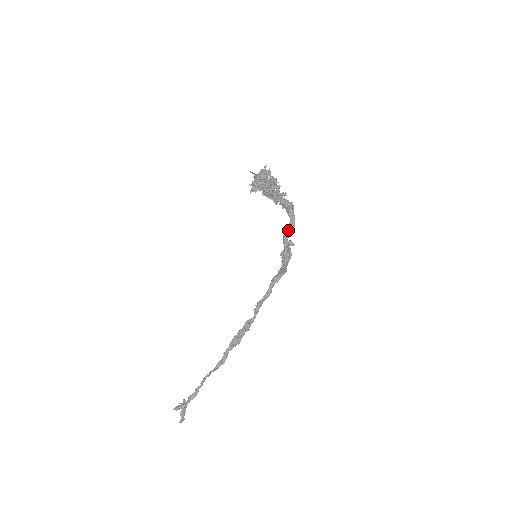
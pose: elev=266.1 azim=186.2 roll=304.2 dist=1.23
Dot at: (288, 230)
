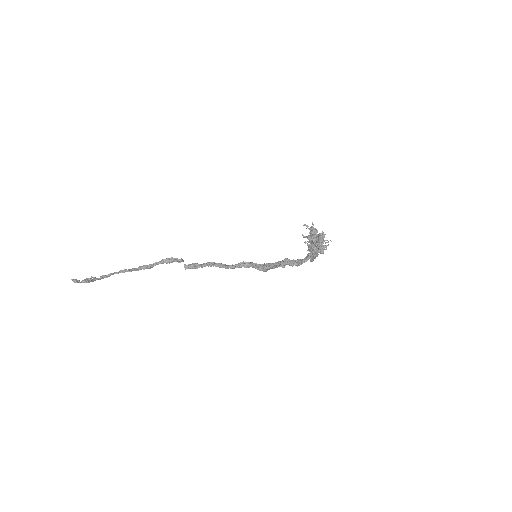
Dot at: (293, 265)
